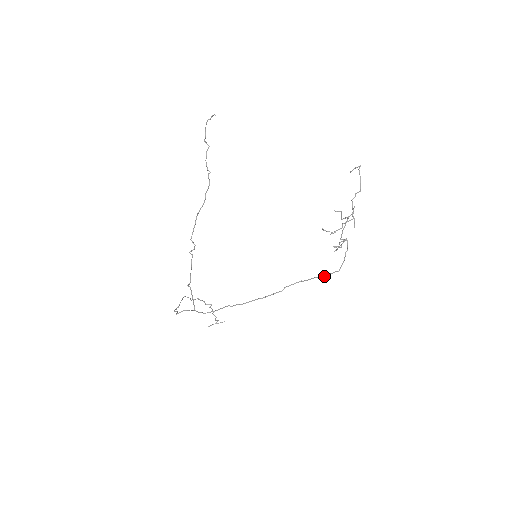
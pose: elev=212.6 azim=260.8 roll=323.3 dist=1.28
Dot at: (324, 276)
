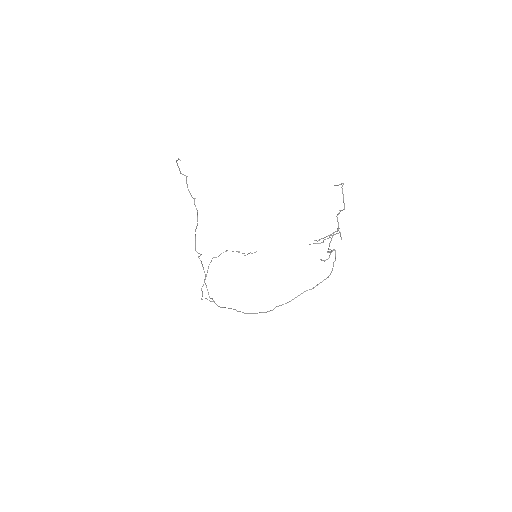
Dot at: (312, 288)
